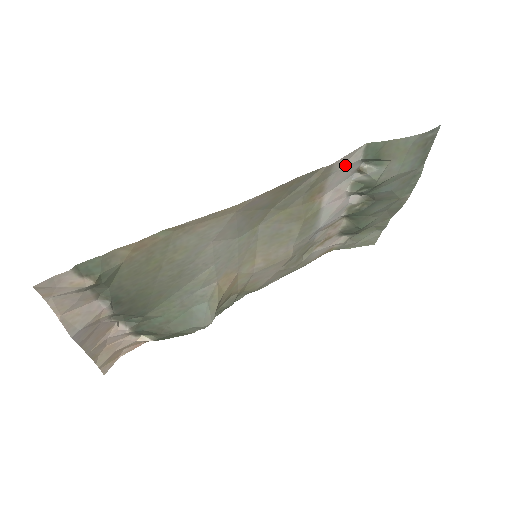
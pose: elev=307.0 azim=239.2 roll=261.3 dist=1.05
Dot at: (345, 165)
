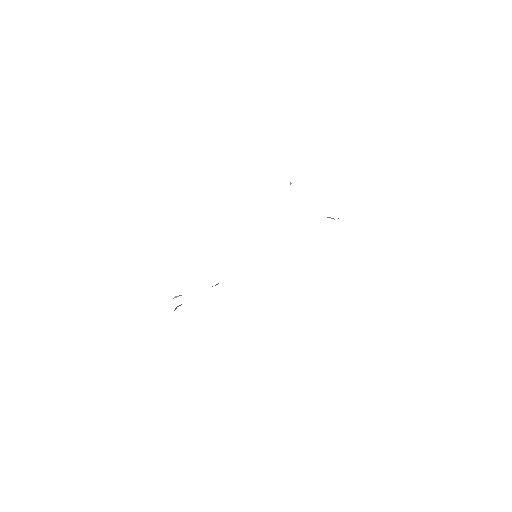
Dot at: occluded
